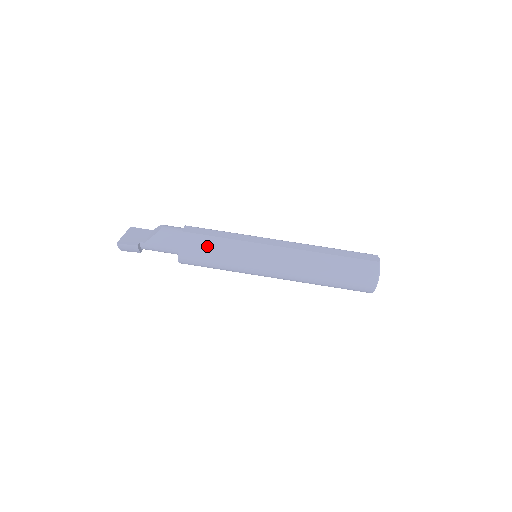
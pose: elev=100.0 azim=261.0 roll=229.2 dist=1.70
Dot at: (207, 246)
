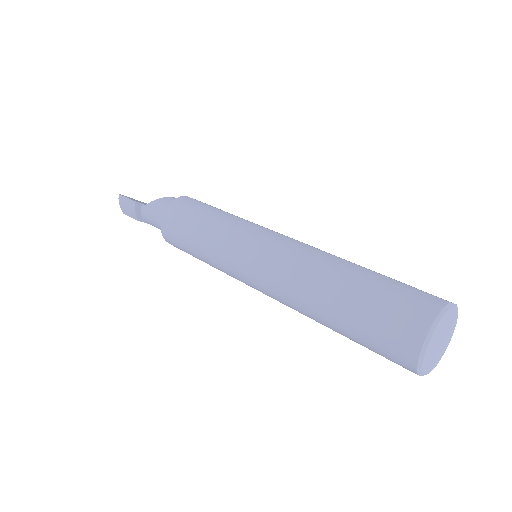
Dot at: (197, 211)
